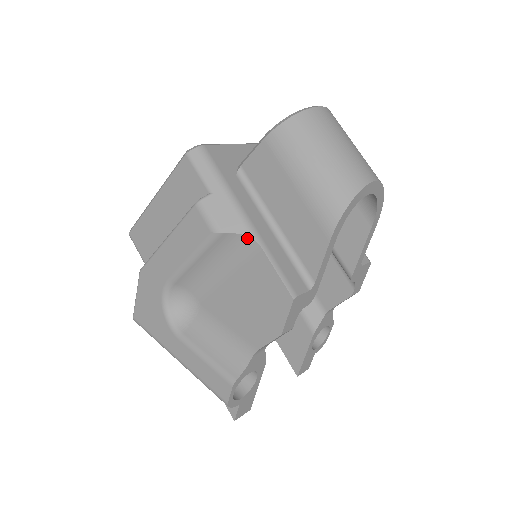
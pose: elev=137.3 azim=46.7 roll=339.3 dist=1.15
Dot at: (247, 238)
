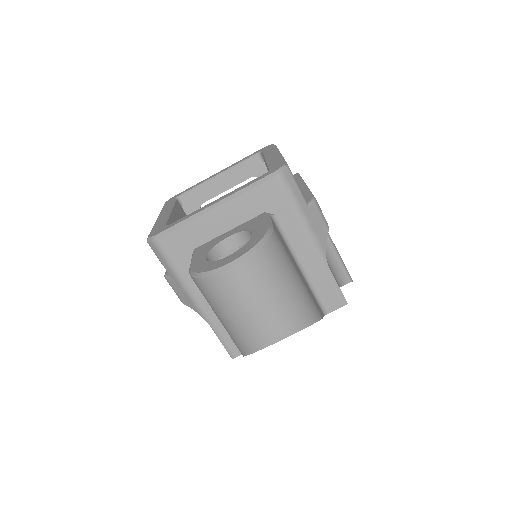
Dot at: (200, 314)
